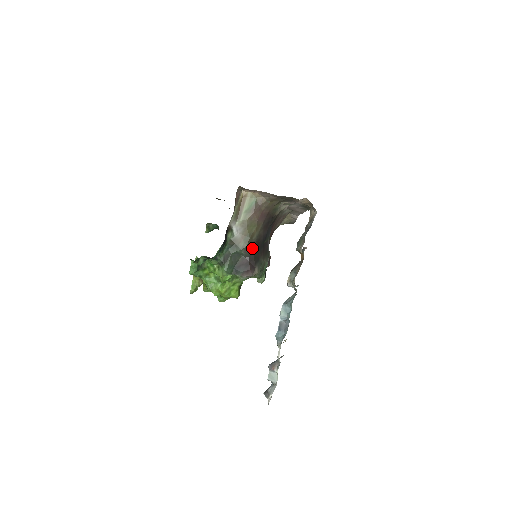
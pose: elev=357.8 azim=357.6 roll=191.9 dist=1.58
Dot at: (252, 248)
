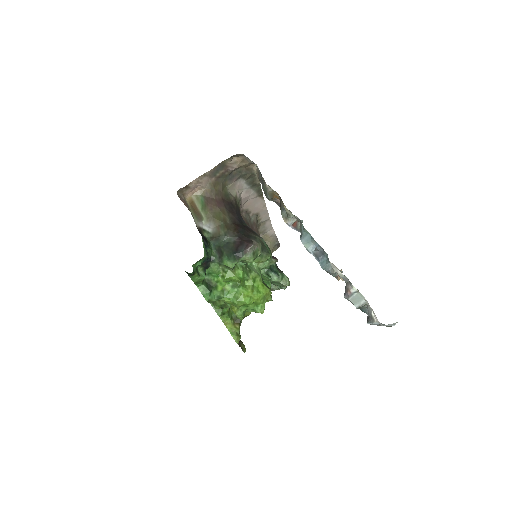
Dot at: (234, 230)
